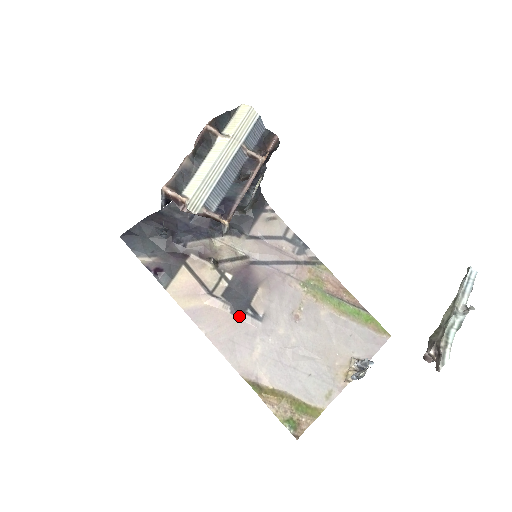
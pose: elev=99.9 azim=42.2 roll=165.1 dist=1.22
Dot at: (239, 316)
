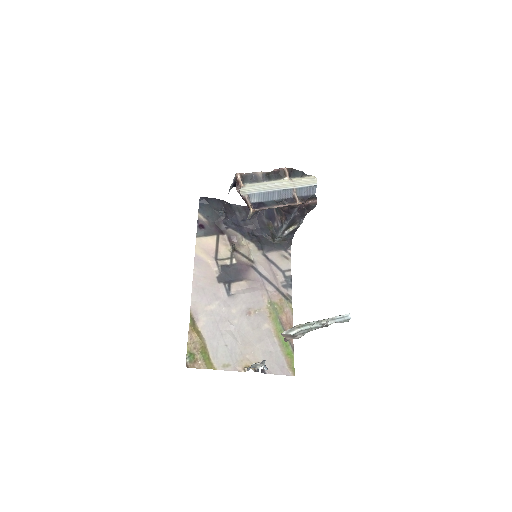
Dot at: (219, 282)
